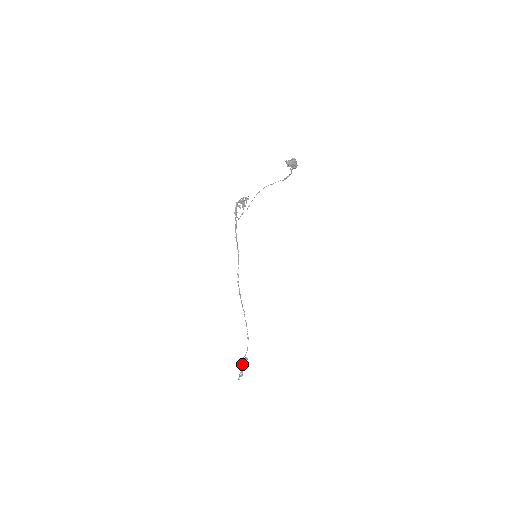
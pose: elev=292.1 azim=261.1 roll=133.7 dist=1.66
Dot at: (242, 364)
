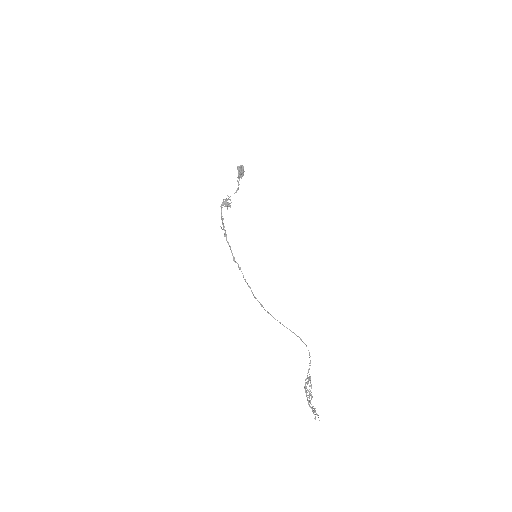
Dot at: (306, 395)
